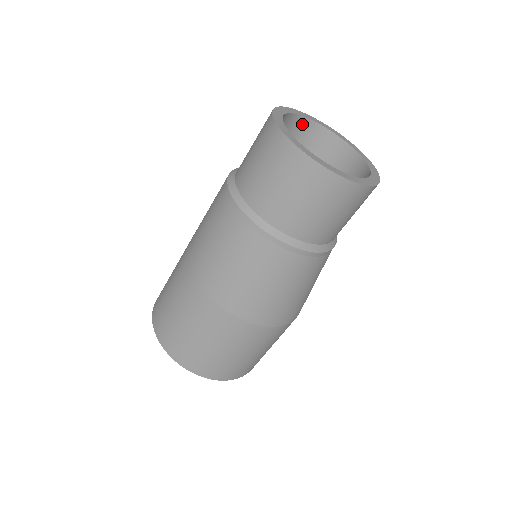
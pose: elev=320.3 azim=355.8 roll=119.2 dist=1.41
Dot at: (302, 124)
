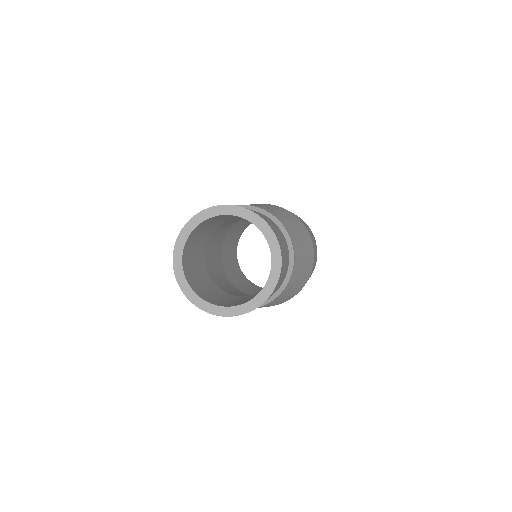
Dot at: (220, 216)
